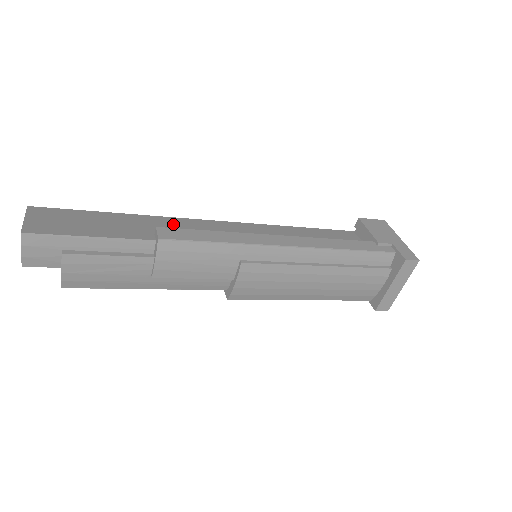
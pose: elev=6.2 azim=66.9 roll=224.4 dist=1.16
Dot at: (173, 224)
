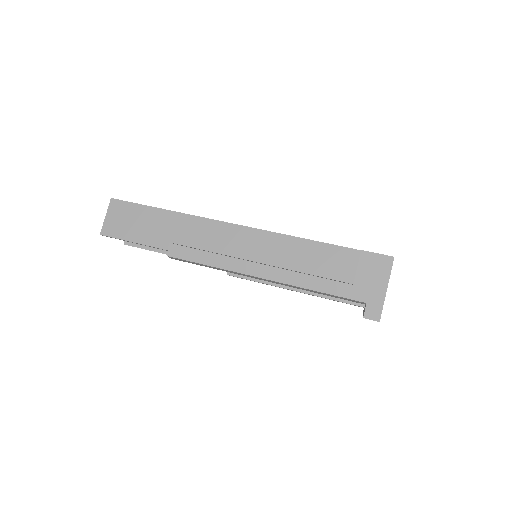
Dot at: (192, 228)
